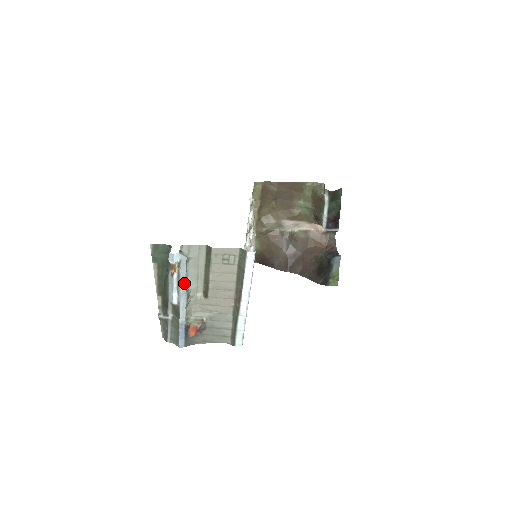
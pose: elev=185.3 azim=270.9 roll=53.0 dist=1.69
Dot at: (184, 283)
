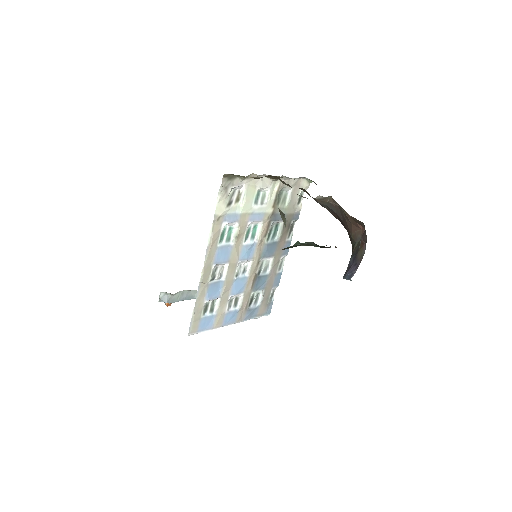
Dot at: (186, 299)
